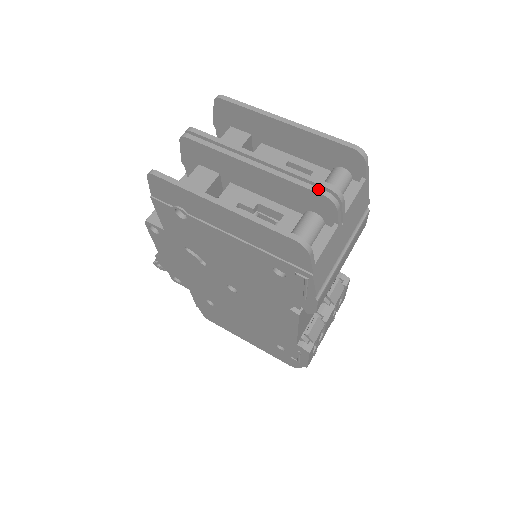
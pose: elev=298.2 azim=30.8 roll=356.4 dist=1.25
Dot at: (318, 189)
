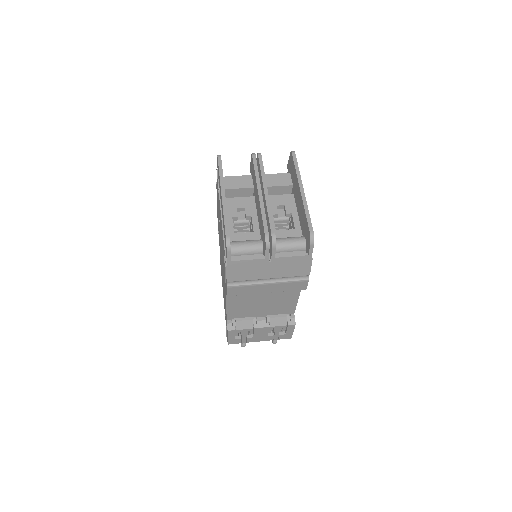
Dot at: (267, 230)
